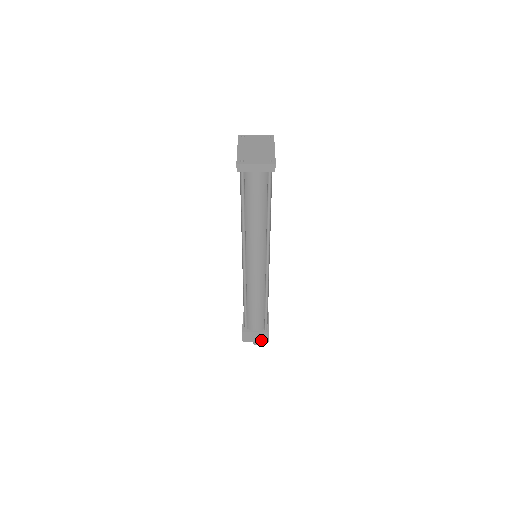
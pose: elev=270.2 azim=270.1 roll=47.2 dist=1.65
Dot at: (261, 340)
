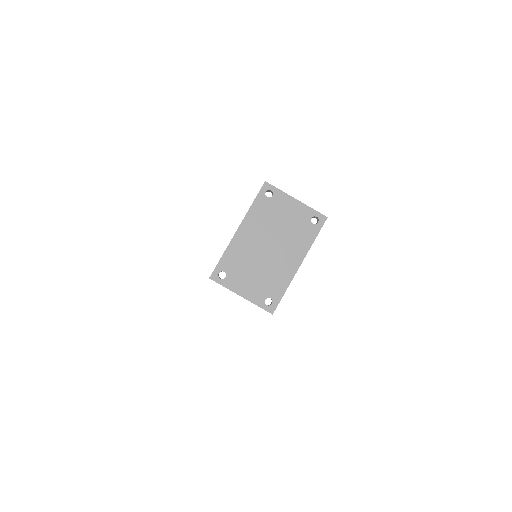
Dot at: occluded
